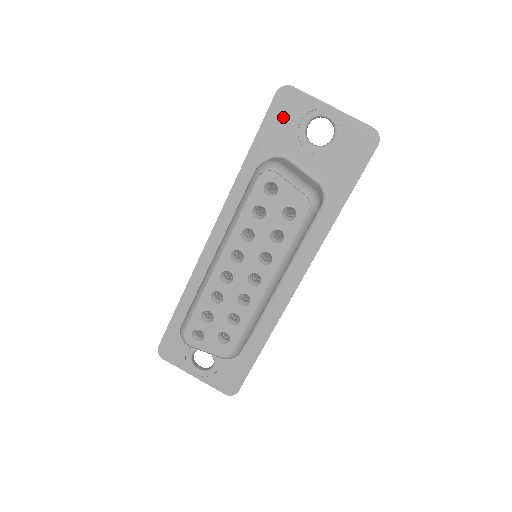
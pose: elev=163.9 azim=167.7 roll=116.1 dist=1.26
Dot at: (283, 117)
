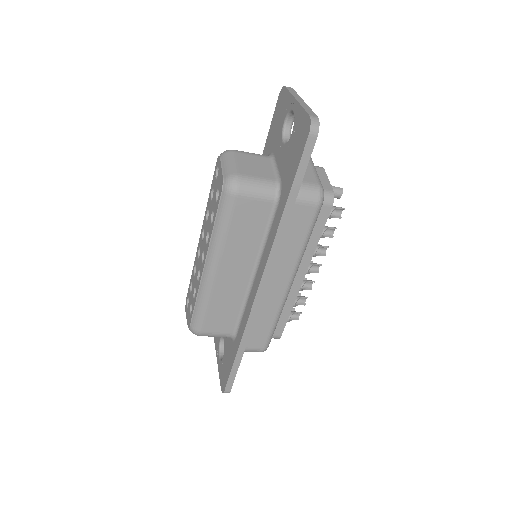
Dot at: (278, 117)
